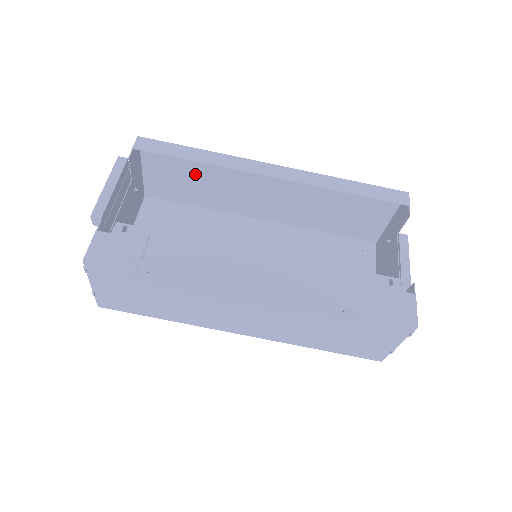
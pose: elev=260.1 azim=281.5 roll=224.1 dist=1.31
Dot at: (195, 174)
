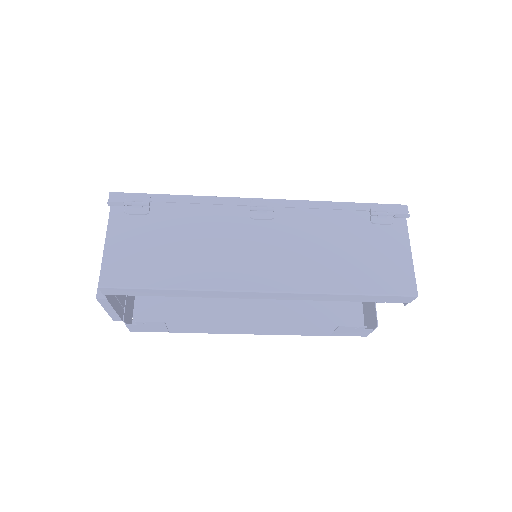
Dot at: (172, 250)
